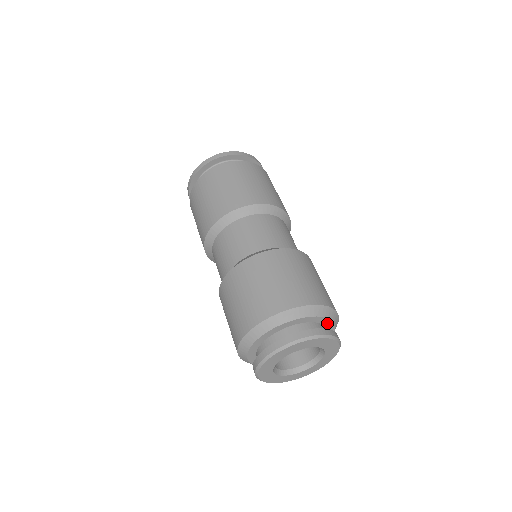
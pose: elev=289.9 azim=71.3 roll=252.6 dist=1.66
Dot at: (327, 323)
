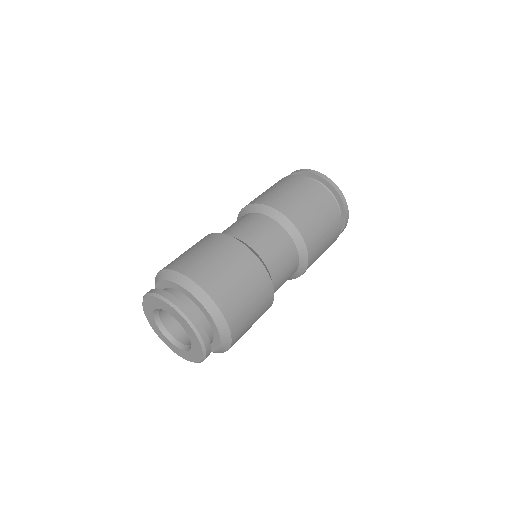
Dot at: (216, 332)
